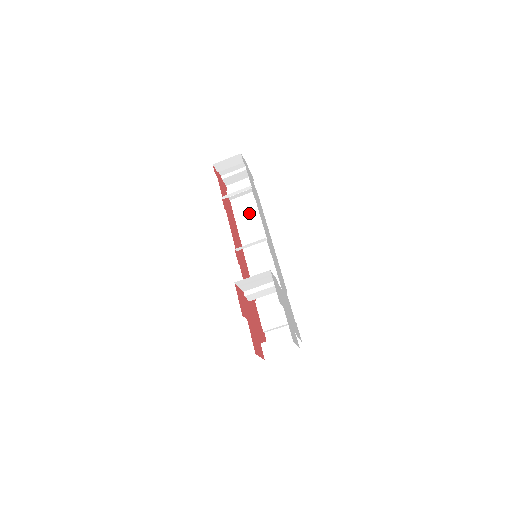
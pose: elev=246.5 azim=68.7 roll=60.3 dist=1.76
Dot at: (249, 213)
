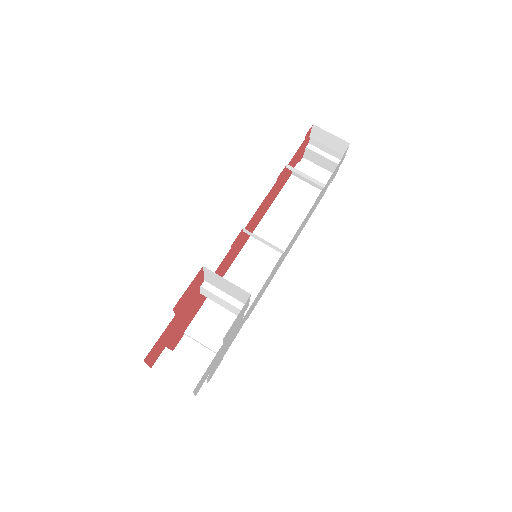
Dot at: (295, 206)
